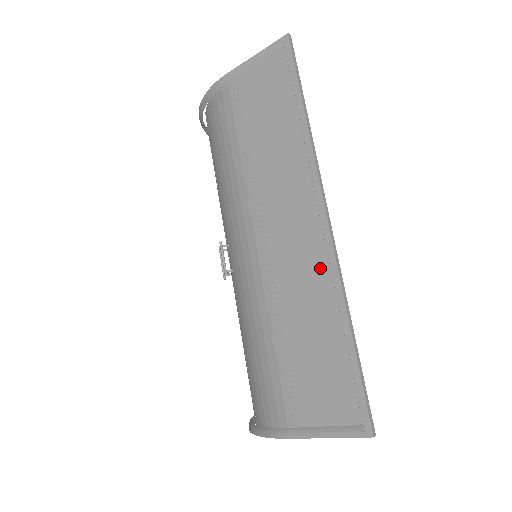
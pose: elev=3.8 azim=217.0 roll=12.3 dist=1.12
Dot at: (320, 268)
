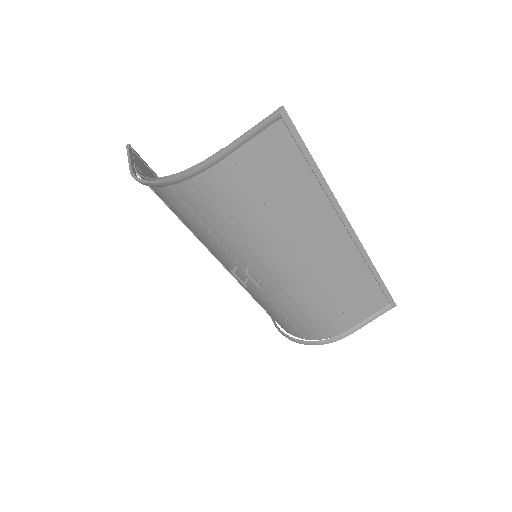
Dot at: (351, 254)
